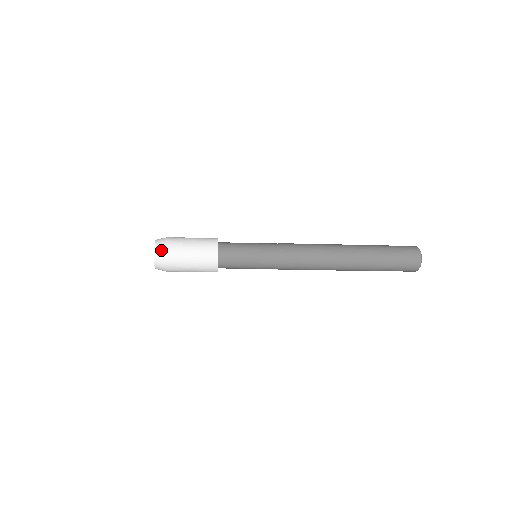
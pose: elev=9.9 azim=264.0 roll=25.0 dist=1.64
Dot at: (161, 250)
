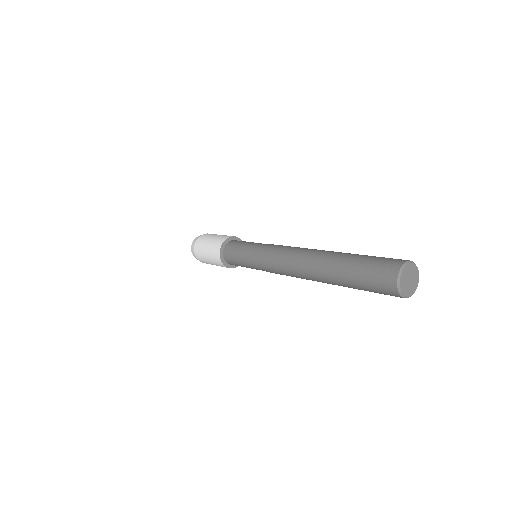
Dot at: (199, 236)
